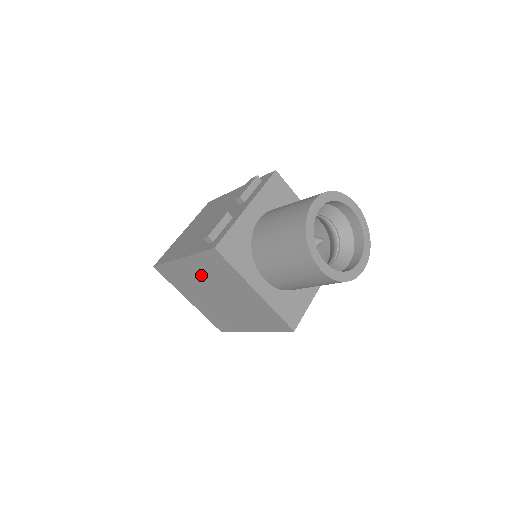
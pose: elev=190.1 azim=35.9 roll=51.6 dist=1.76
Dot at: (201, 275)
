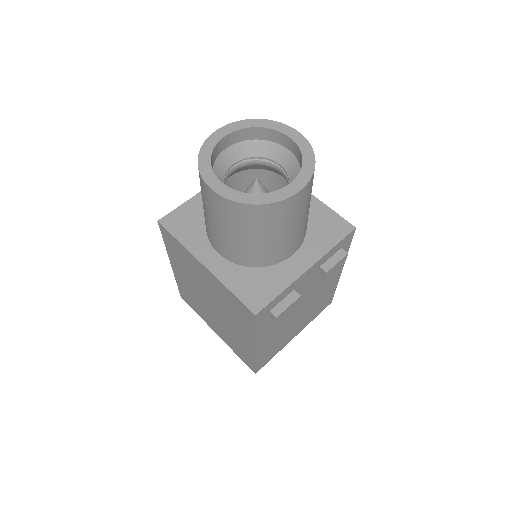
Dot at: (187, 277)
